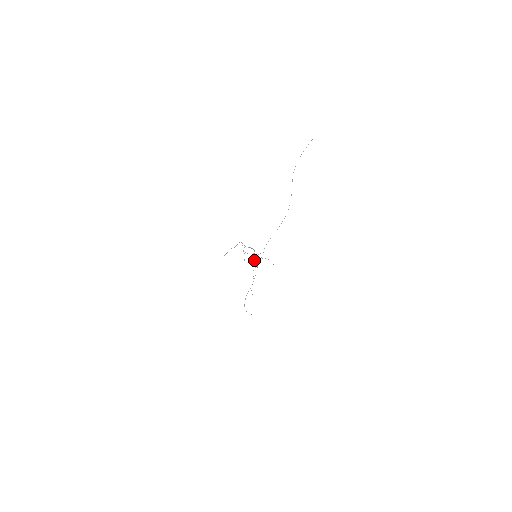
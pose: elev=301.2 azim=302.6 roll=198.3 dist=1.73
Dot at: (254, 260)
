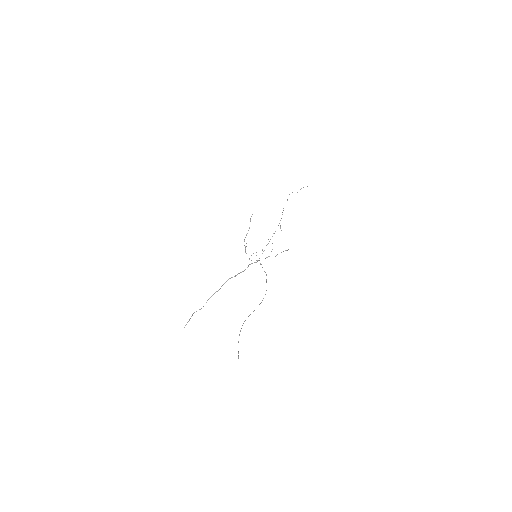
Dot at: occluded
